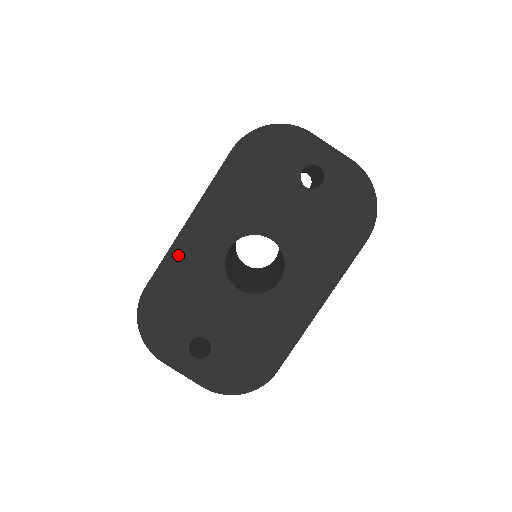
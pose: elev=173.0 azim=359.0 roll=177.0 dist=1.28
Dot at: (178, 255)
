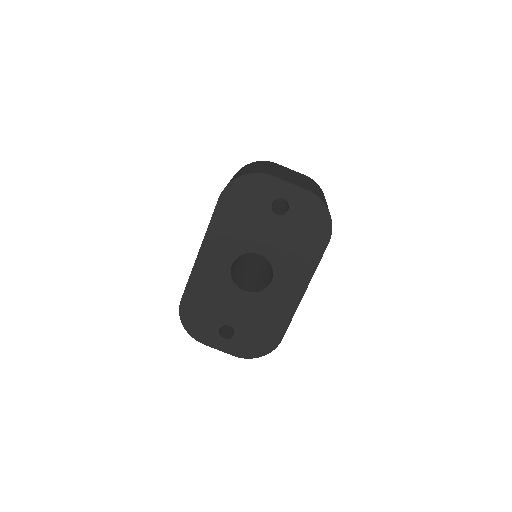
Dot at: (198, 275)
